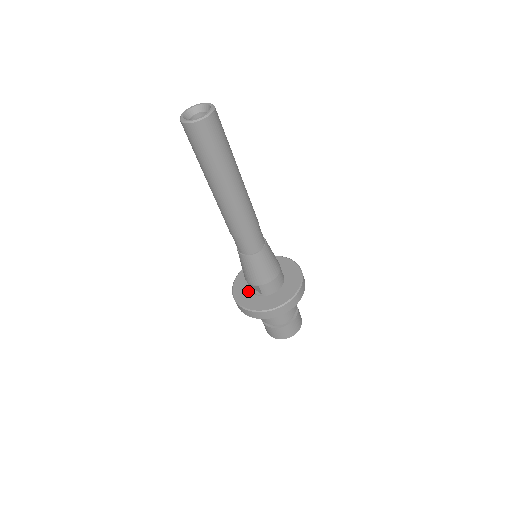
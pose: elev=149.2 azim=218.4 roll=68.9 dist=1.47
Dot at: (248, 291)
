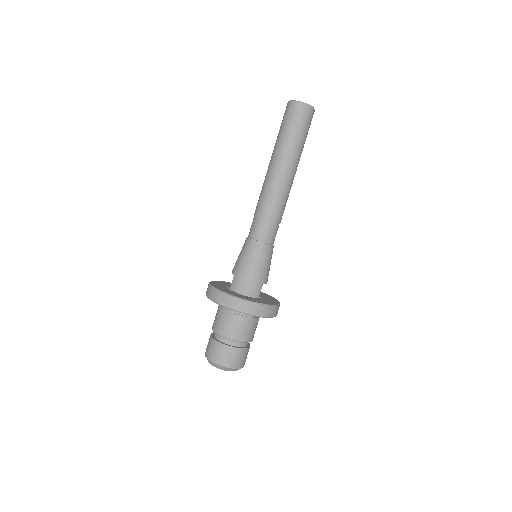
Dot at: (227, 285)
